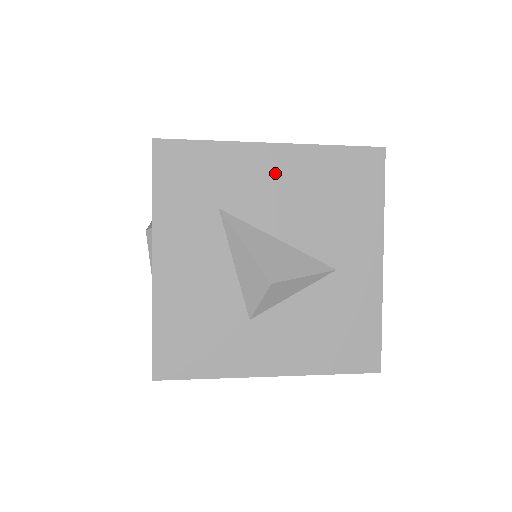
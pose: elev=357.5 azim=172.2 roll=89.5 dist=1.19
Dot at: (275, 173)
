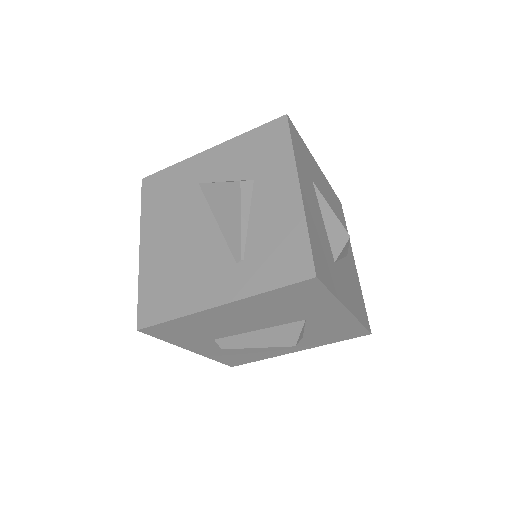
Dot at: (322, 181)
